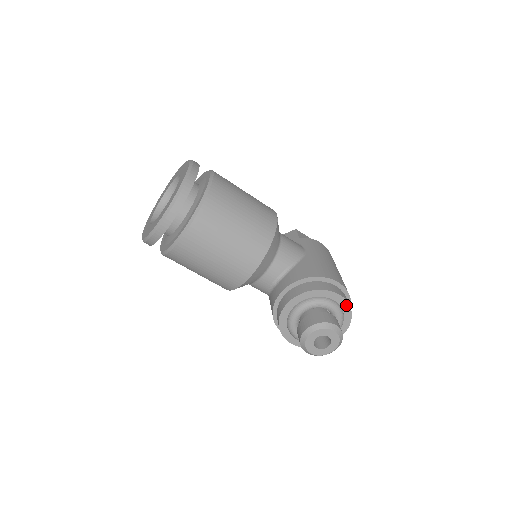
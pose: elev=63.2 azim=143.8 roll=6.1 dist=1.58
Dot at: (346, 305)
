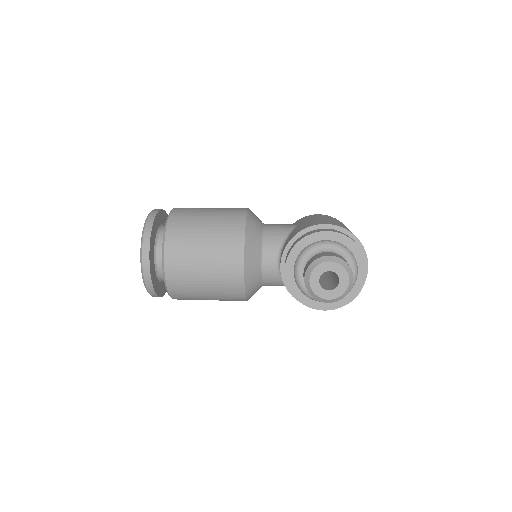
Dot at: (342, 238)
